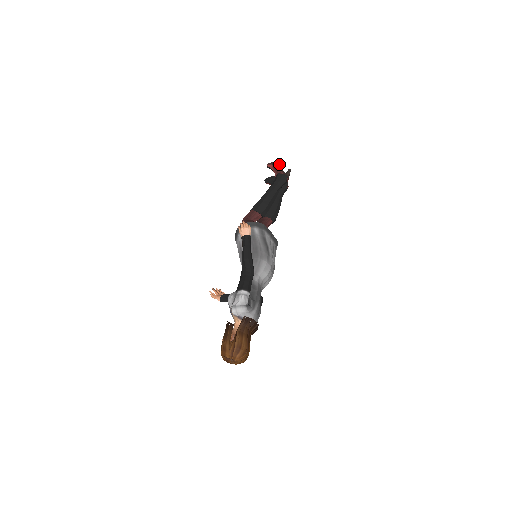
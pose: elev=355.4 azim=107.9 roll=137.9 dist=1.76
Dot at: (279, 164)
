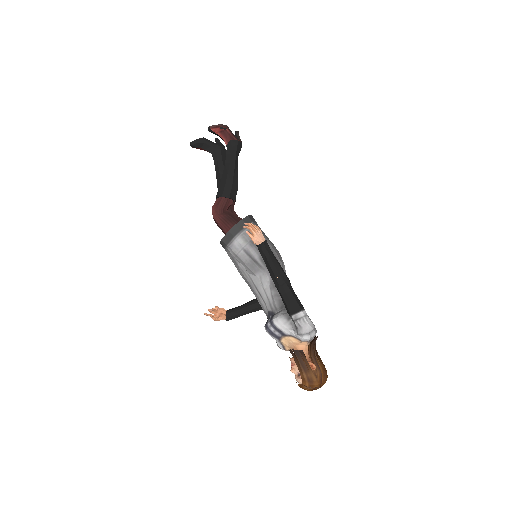
Dot at: (228, 127)
